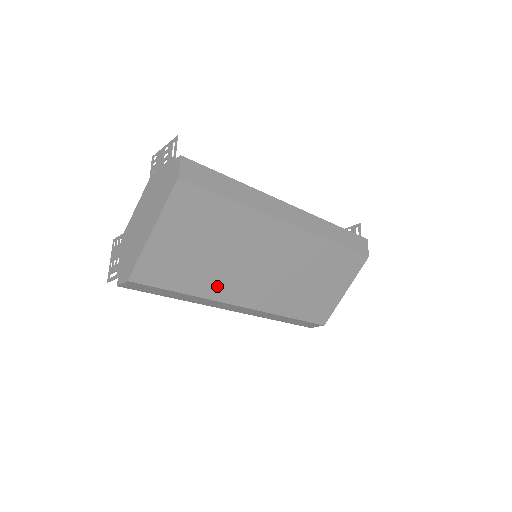
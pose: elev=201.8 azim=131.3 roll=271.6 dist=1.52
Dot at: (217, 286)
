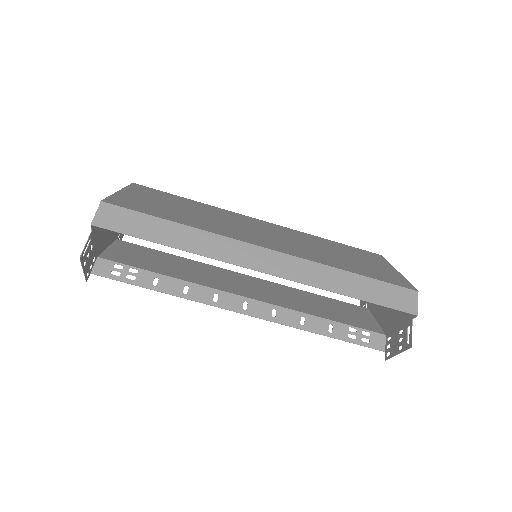
Dot at: (215, 229)
